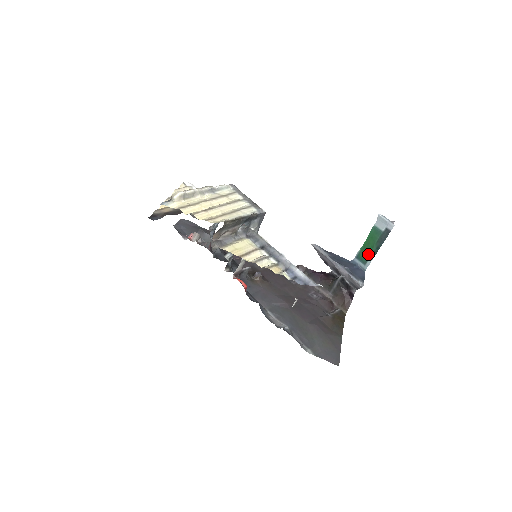
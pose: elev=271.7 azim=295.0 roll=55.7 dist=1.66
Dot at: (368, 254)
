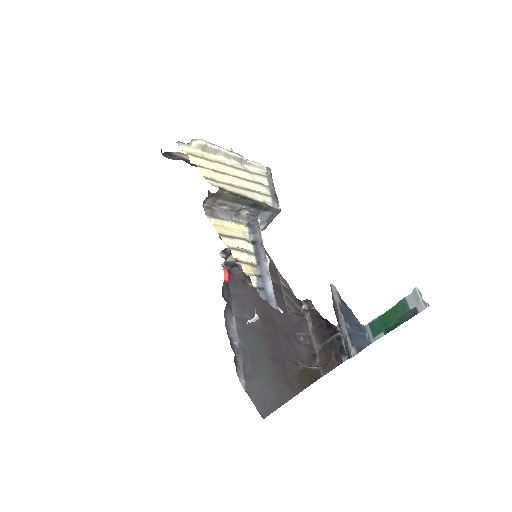
Dot at: (383, 327)
